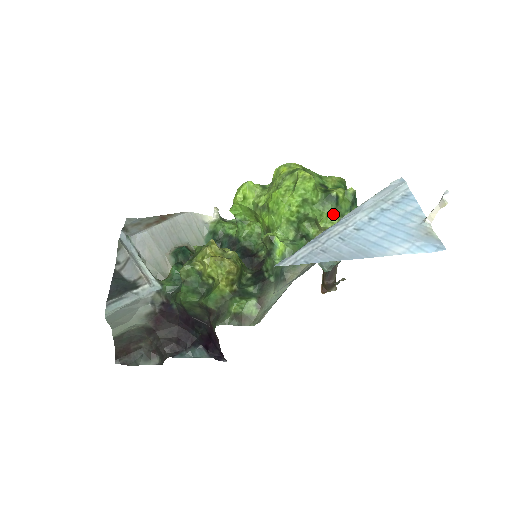
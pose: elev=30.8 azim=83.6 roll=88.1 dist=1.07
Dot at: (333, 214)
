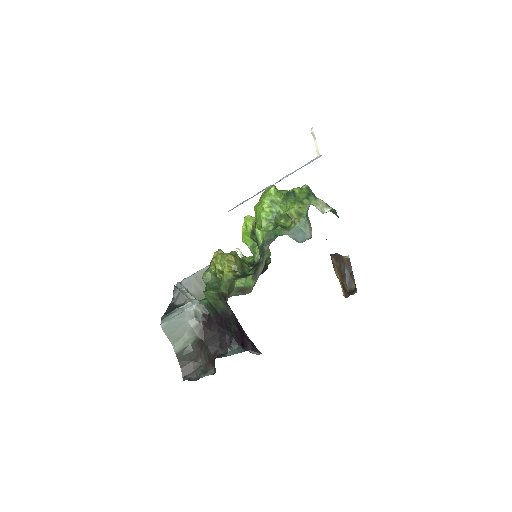
Dot at: (293, 203)
